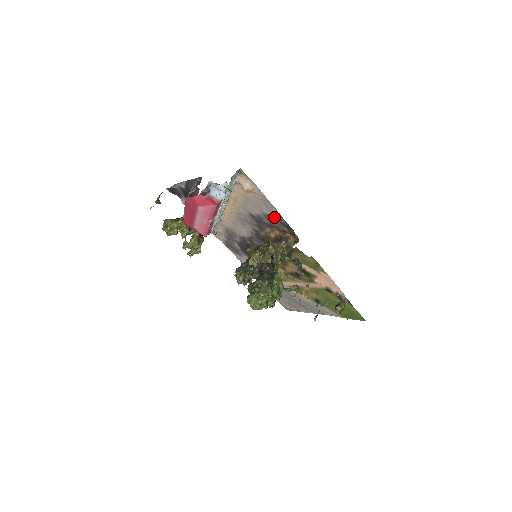
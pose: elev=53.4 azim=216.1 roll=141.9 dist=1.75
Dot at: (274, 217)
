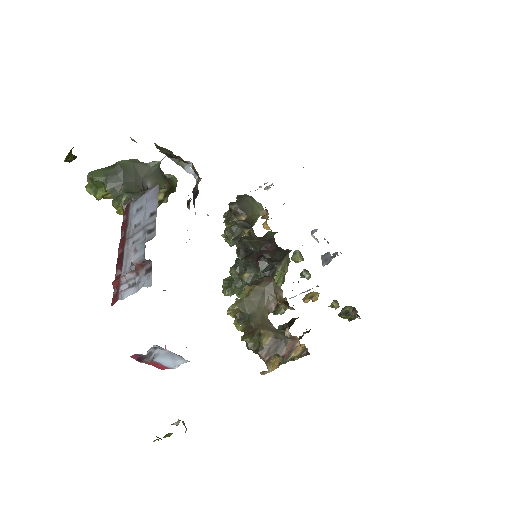
Dot at: occluded
